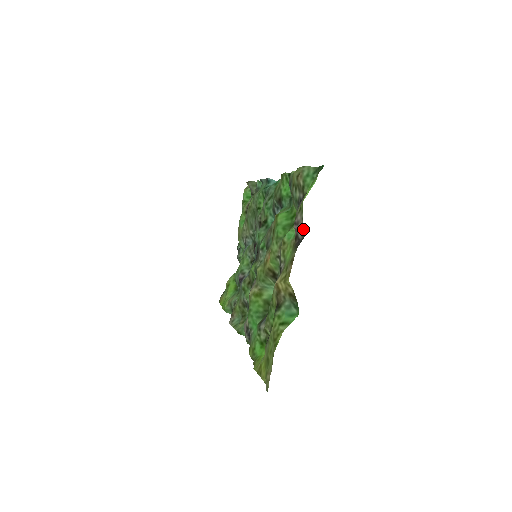
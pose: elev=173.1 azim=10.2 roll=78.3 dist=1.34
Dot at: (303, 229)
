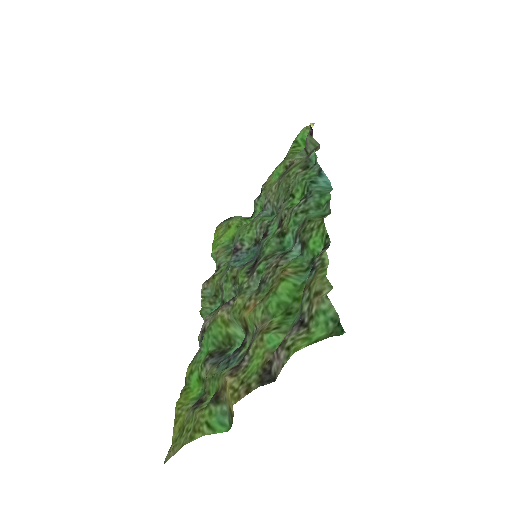
Dot at: (278, 372)
